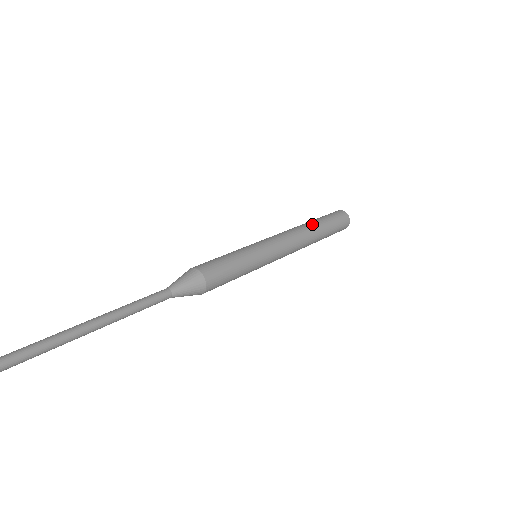
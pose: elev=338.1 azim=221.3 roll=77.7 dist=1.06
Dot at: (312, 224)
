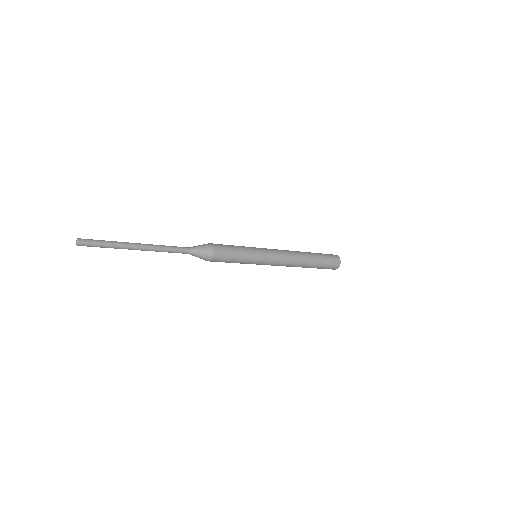
Dot at: (306, 252)
